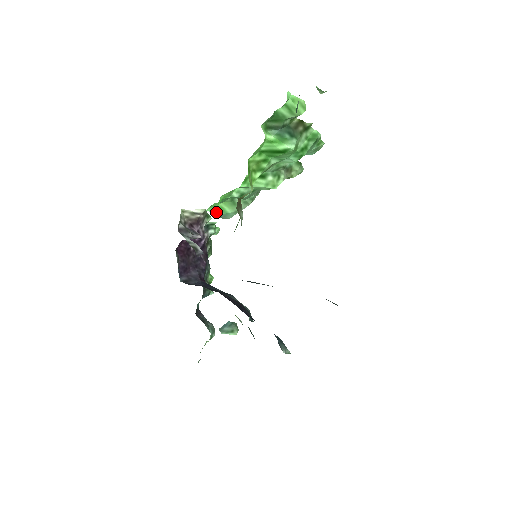
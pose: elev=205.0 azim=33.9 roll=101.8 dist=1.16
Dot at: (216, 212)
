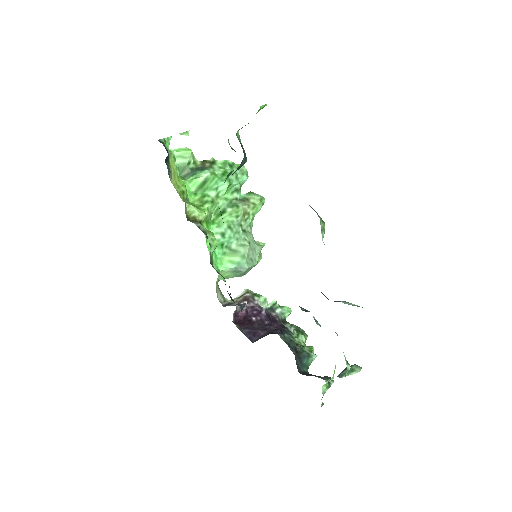
Dot at: (230, 268)
